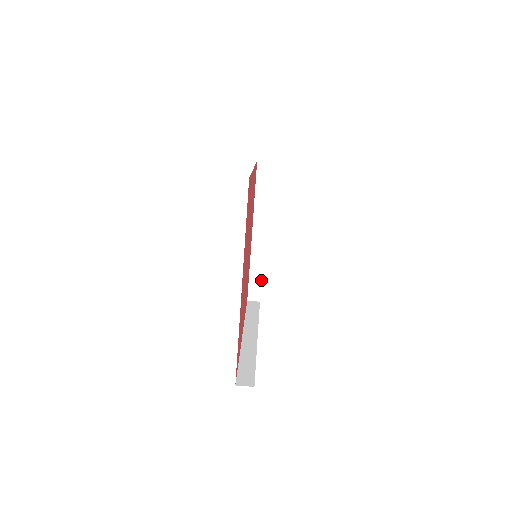
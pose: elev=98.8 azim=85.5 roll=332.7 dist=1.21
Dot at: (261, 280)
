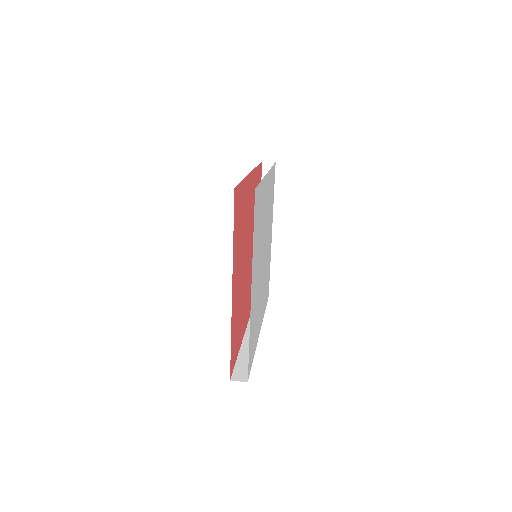
Dot at: (269, 276)
